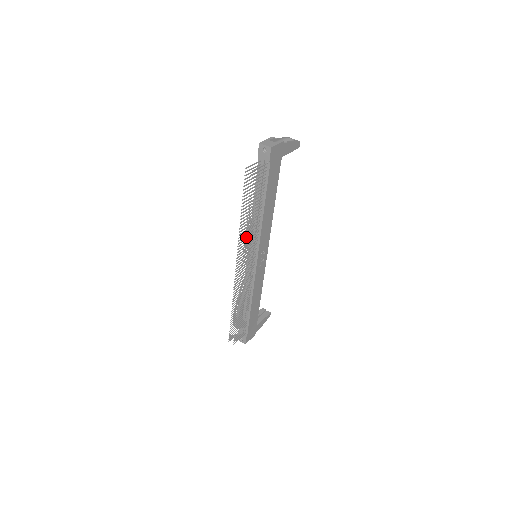
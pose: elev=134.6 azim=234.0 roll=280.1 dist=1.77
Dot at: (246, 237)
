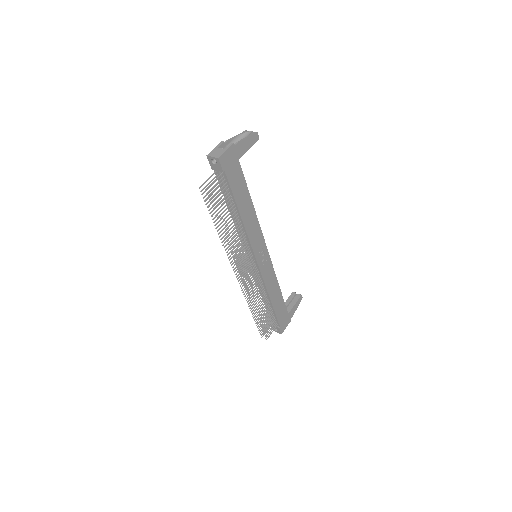
Dot at: (231, 248)
